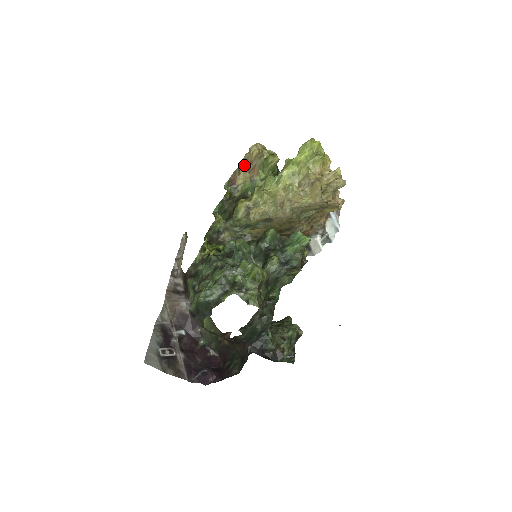
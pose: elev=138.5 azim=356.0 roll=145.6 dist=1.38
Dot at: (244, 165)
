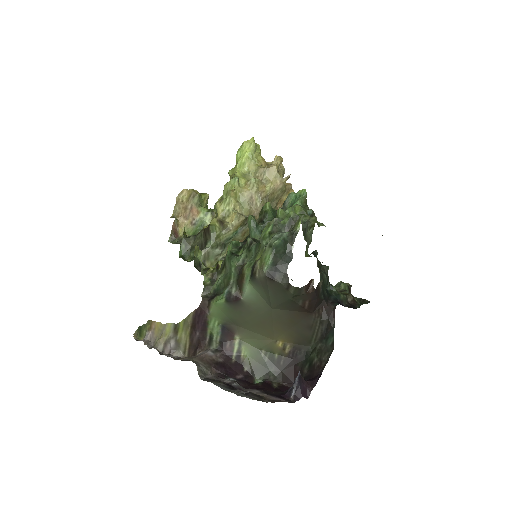
Dot at: (178, 216)
